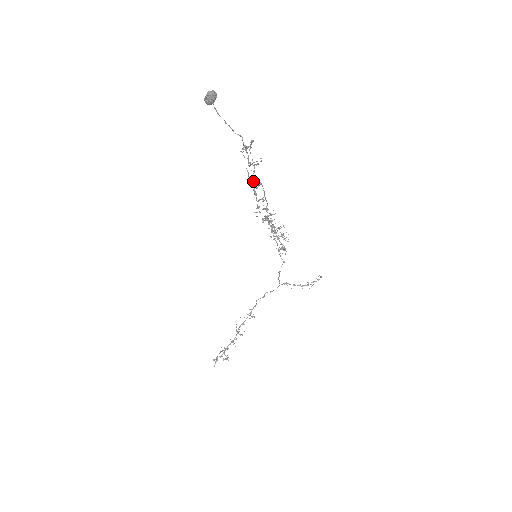
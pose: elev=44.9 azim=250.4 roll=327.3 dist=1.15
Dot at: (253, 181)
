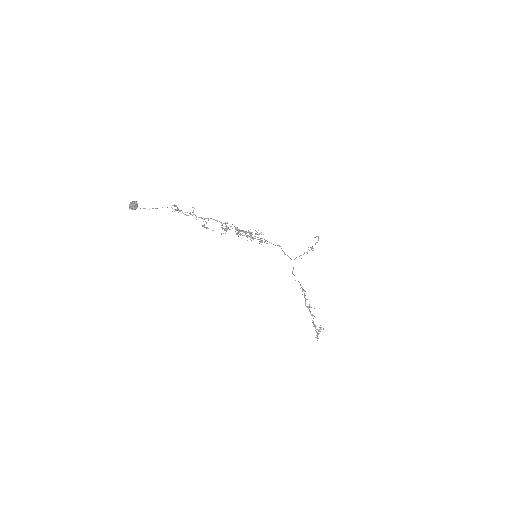
Dot at: occluded
